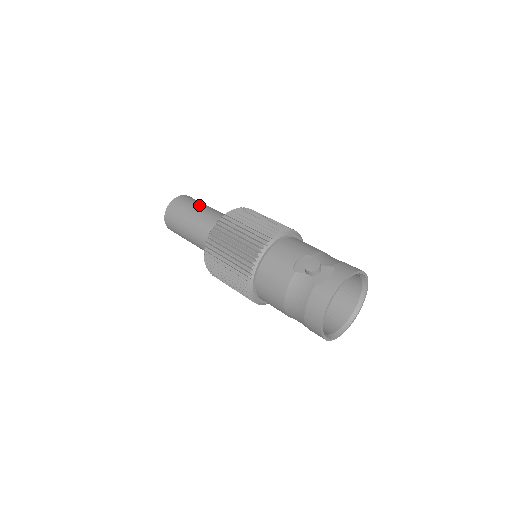
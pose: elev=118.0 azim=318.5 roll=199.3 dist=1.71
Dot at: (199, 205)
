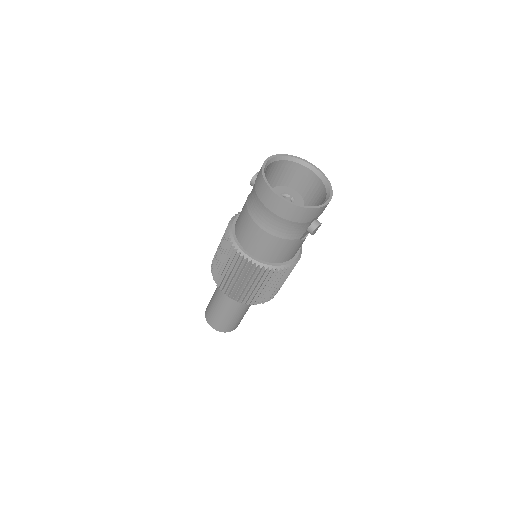
Dot at: occluded
